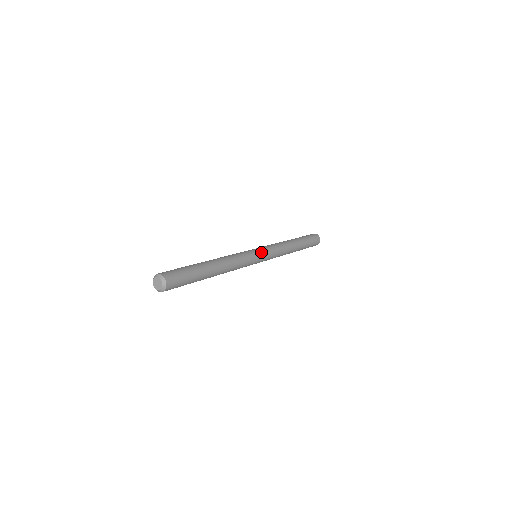
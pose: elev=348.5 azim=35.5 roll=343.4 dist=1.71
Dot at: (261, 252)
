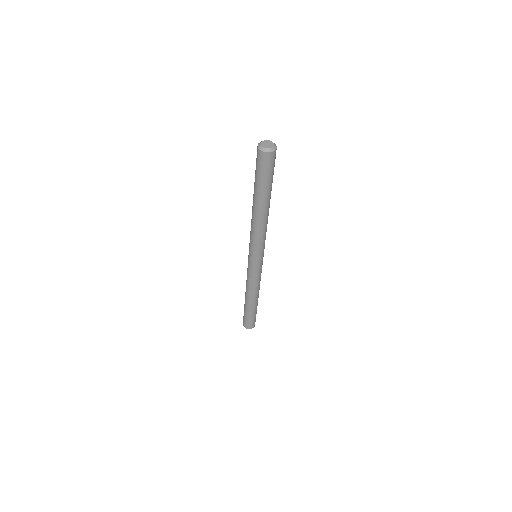
Dot at: occluded
